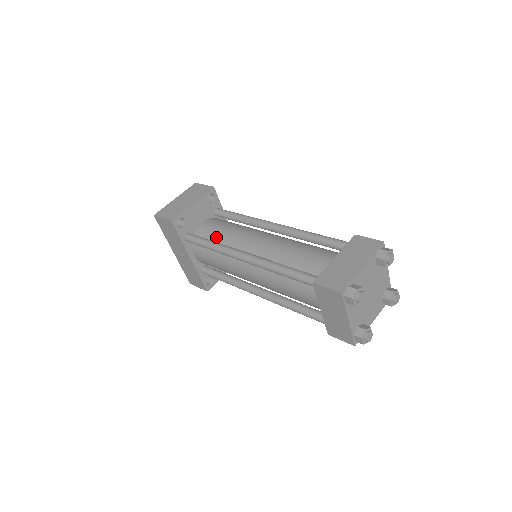
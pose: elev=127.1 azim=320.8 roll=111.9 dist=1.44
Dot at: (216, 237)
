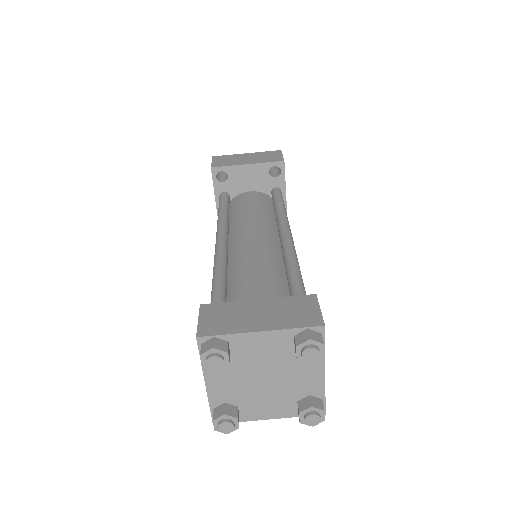
Dot at: (237, 210)
